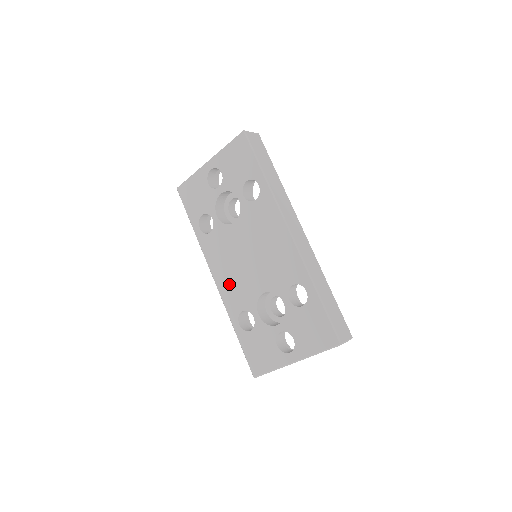
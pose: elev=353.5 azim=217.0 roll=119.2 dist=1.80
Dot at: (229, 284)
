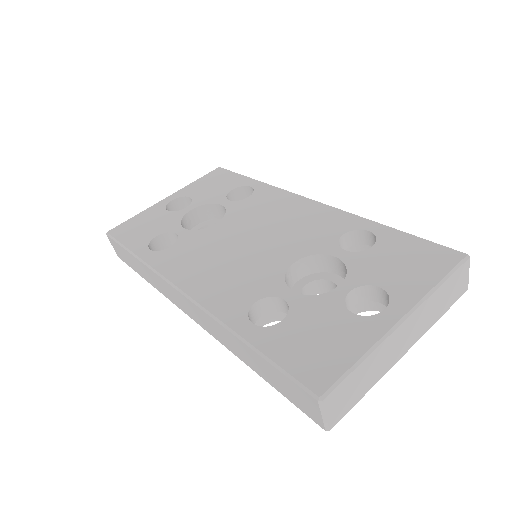
Dot at: (218, 282)
